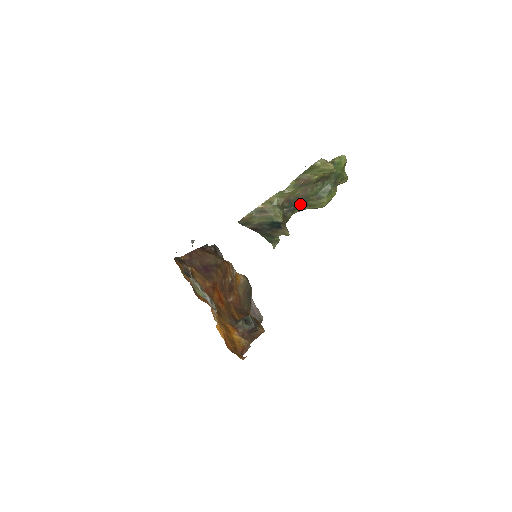
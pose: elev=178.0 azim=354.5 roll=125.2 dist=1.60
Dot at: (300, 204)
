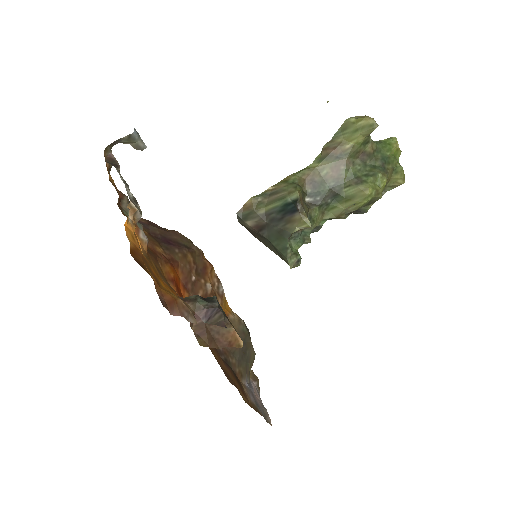
Dot at: (331, 196)
